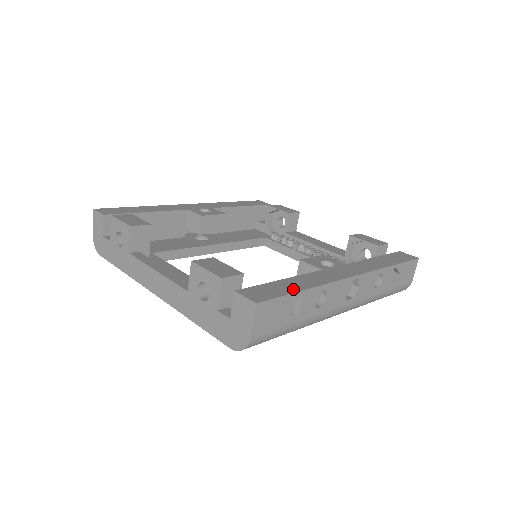
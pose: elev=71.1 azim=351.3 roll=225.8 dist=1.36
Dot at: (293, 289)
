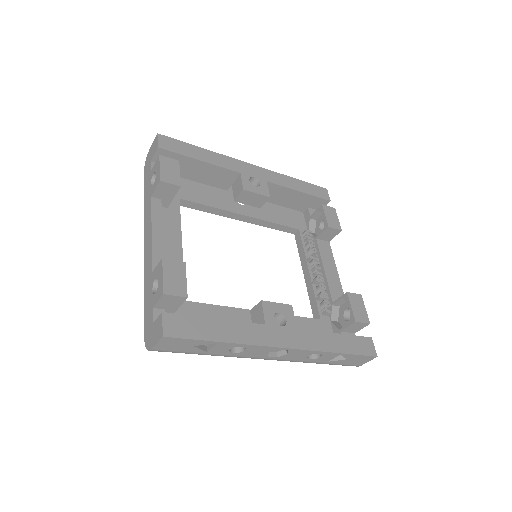
Dot at: (211, 336)
